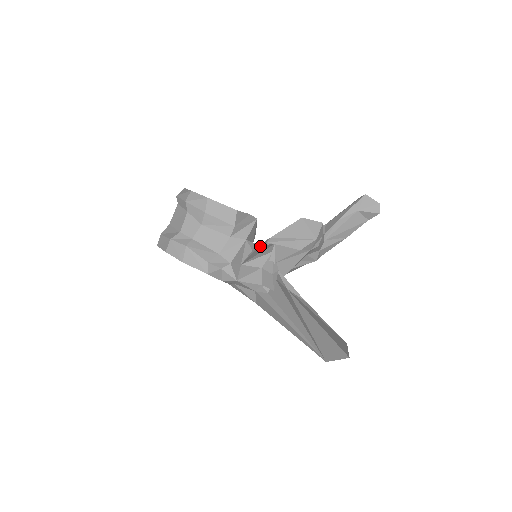
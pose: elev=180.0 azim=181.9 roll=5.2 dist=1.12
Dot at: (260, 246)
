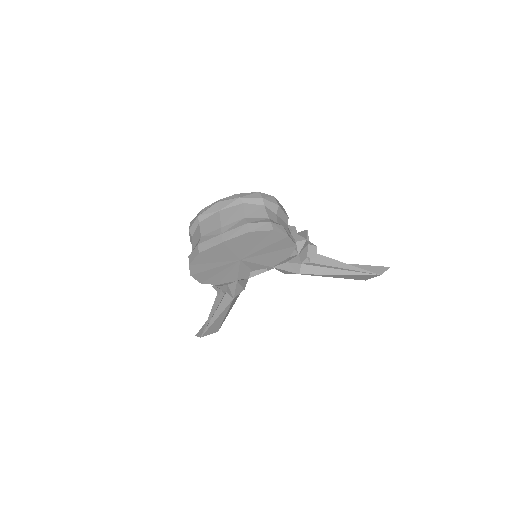
Dot at: occluded
